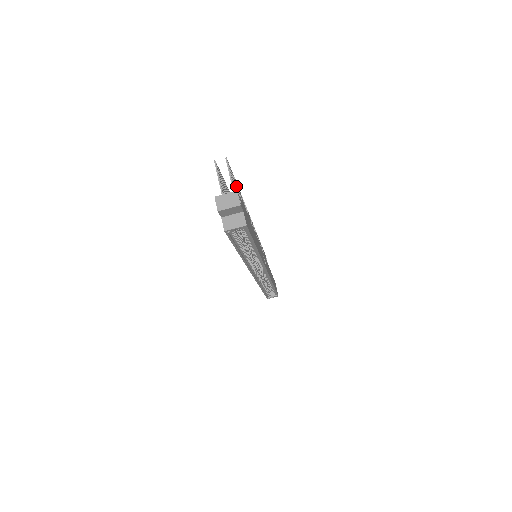
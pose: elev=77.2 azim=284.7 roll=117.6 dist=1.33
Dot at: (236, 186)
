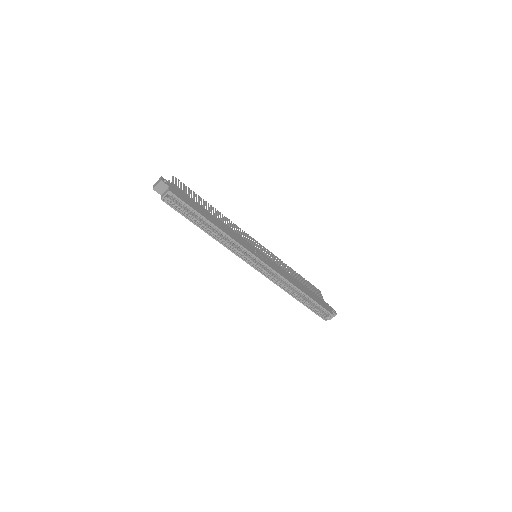
Dot at: (191, 193)
